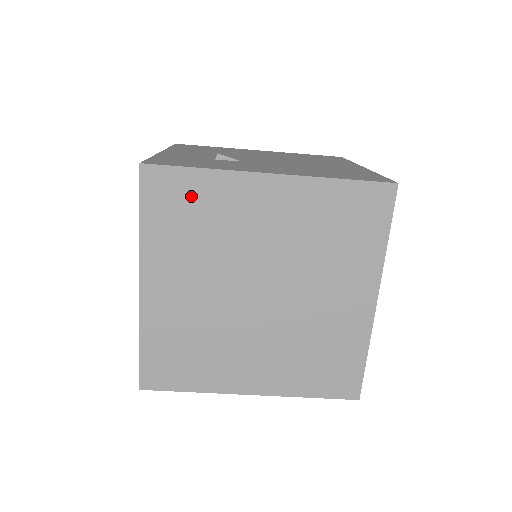
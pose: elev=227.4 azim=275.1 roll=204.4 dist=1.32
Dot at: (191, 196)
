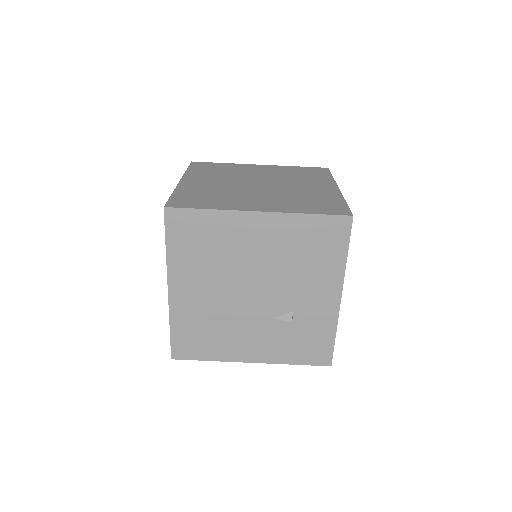
Dot at: (217, 167)
